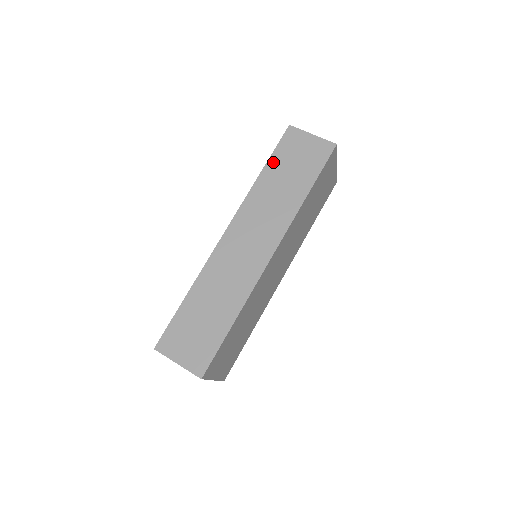
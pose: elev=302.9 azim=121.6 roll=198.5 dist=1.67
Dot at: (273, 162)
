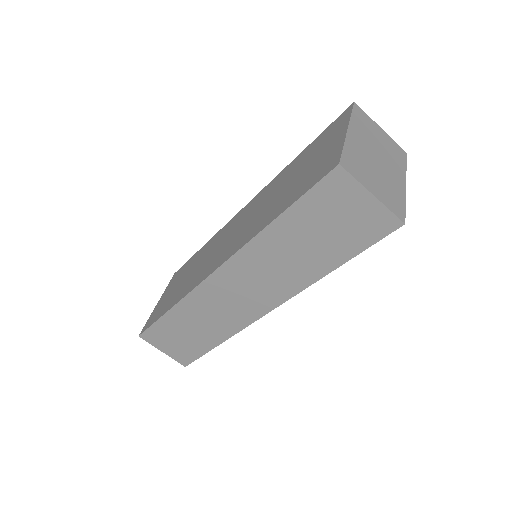
Dot at: (294, 215)
